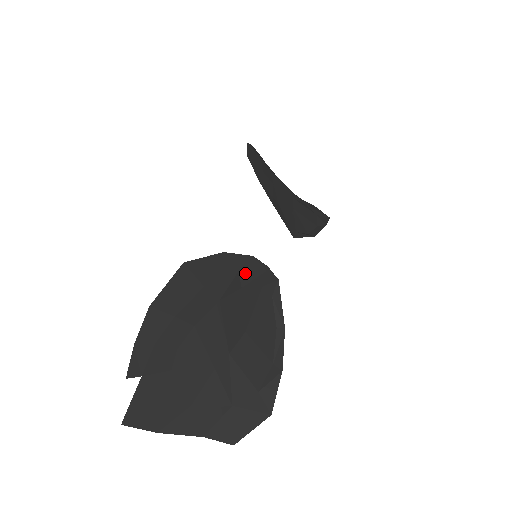
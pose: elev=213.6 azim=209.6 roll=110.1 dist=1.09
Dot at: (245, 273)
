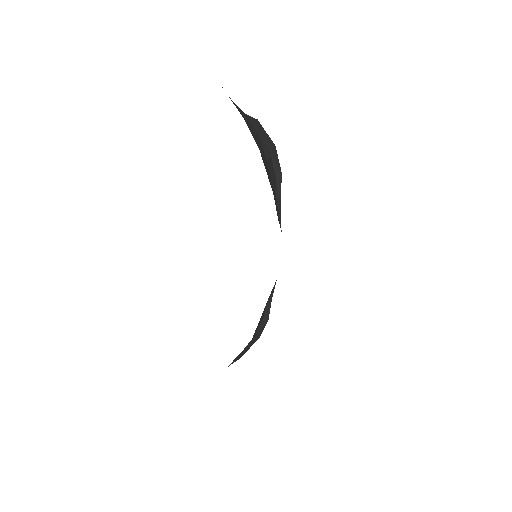
Dot at: occluded
